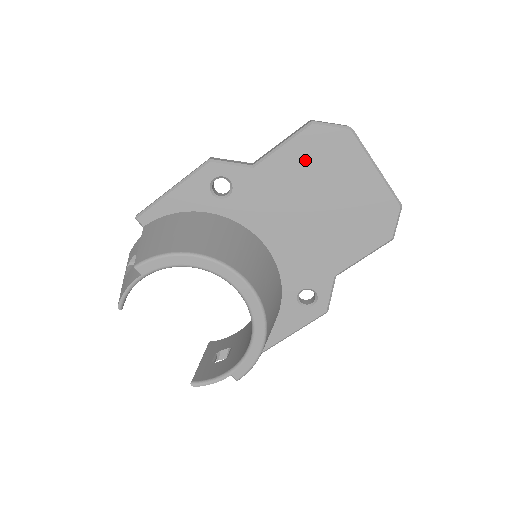
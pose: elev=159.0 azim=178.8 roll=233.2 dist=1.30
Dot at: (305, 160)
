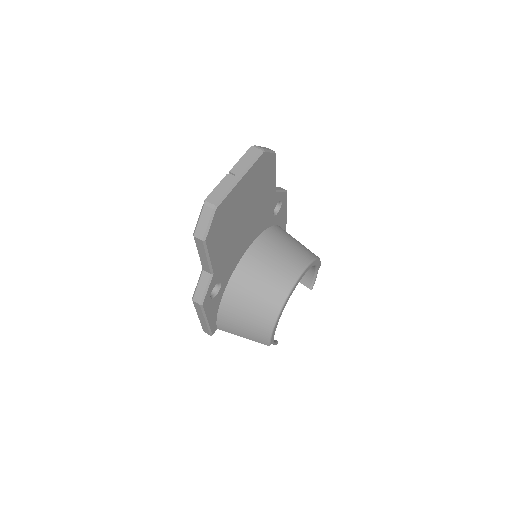
Dot at: (221, 238)
